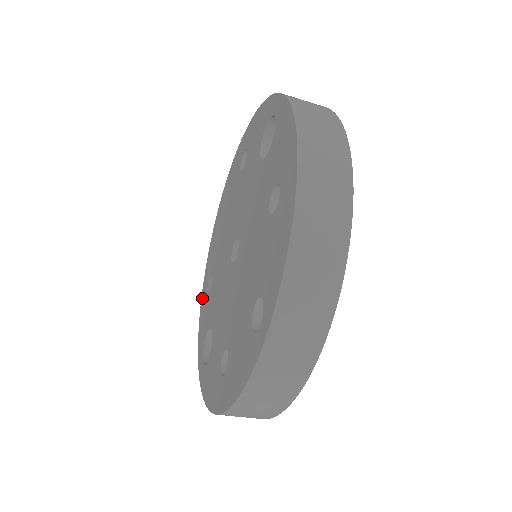
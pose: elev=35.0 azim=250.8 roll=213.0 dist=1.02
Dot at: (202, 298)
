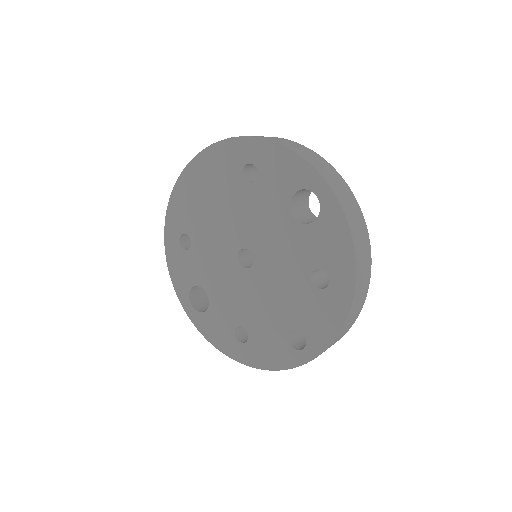
Dot at: (168, 241)
